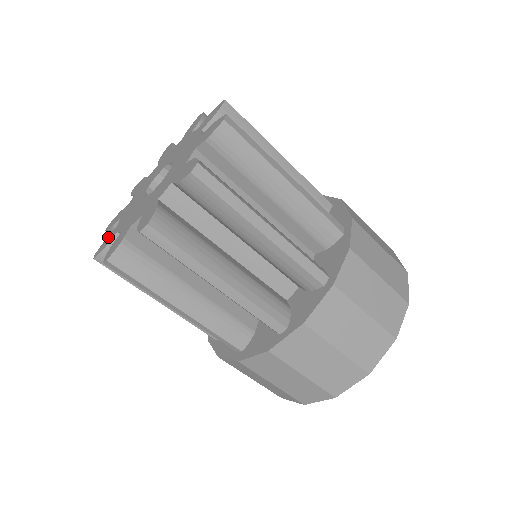
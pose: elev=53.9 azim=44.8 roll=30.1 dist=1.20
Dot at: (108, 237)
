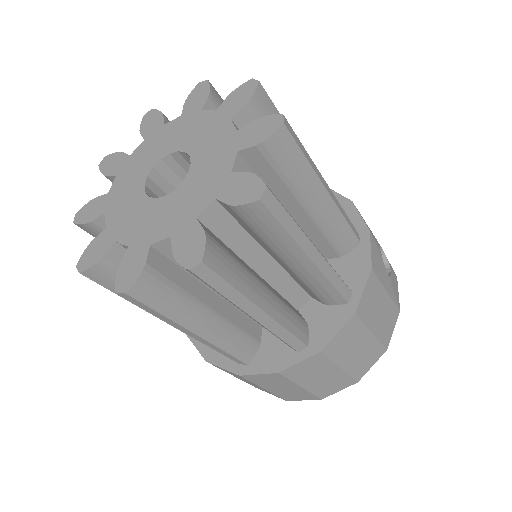
Dot at: (119, 156)
